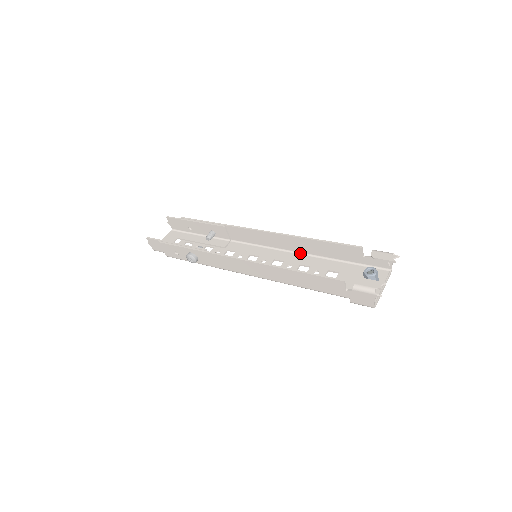
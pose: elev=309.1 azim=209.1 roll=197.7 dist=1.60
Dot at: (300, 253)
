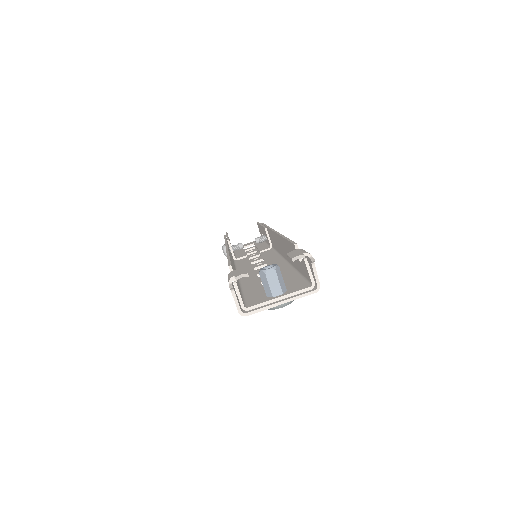
Dot at: (287, 261)
